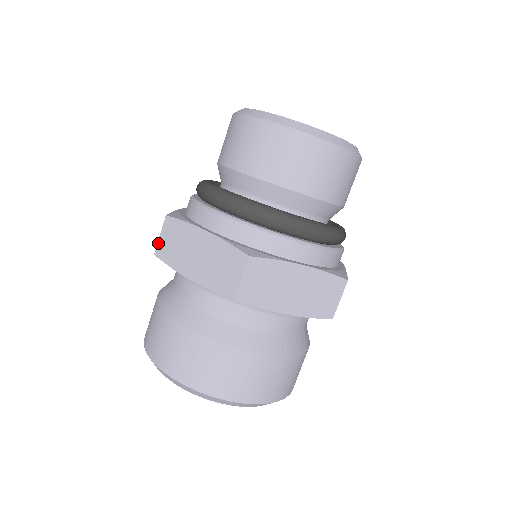
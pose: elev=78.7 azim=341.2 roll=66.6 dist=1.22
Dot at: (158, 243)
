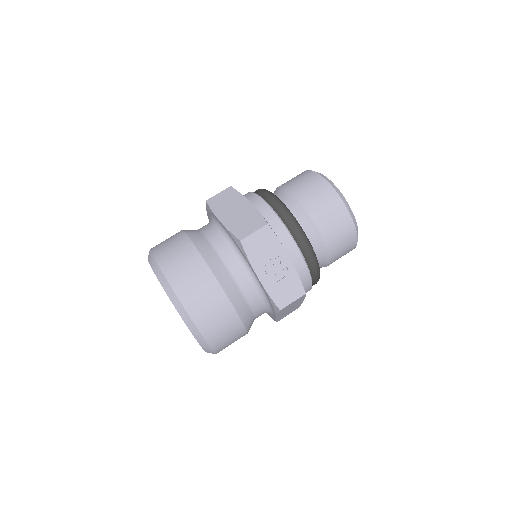
Dot at: occluded
